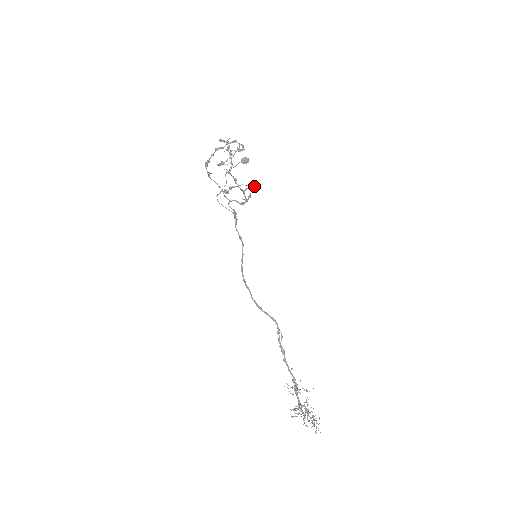
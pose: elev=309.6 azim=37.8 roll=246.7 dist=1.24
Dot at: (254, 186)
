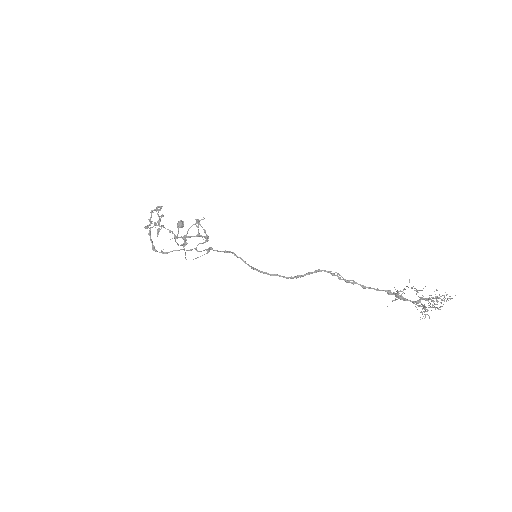
Dot at: (198, 220)
